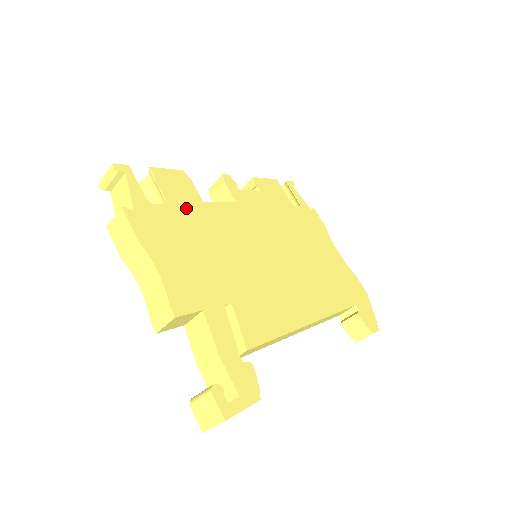
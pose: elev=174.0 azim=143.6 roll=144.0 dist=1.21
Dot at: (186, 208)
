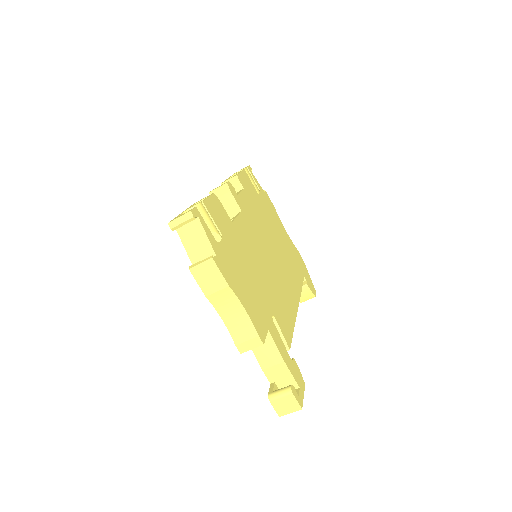
Dot at: (230, 235)
